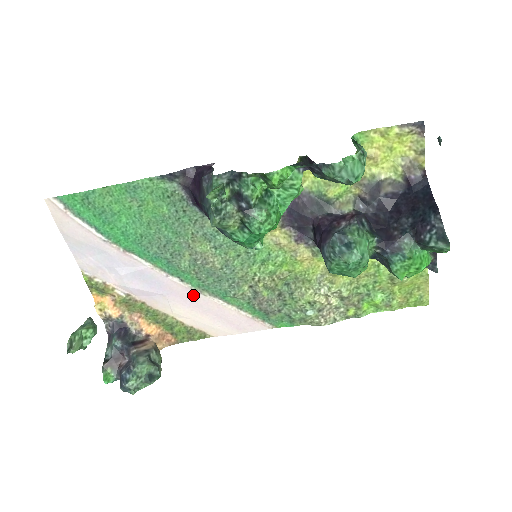
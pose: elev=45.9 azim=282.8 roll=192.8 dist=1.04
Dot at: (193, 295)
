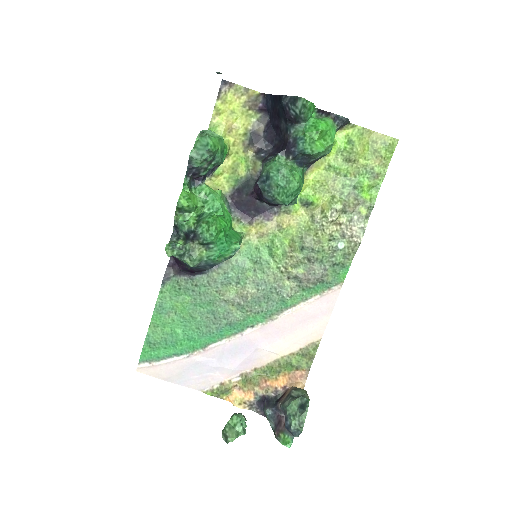
Dot at: (271, 327)
